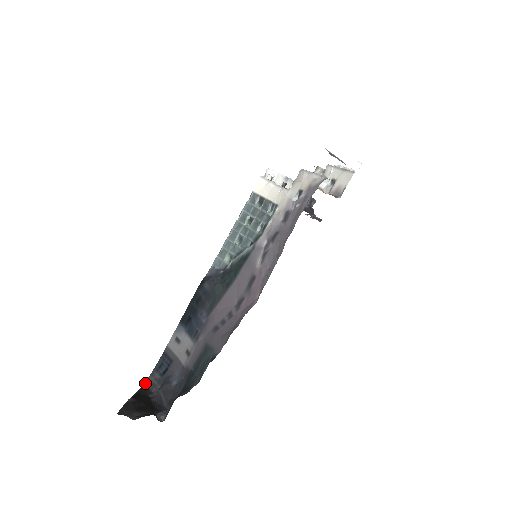
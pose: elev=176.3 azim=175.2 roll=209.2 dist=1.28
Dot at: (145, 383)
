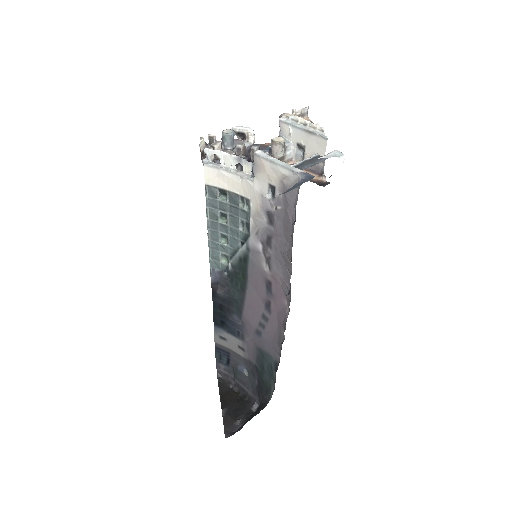
Dot at: (217, 376)
